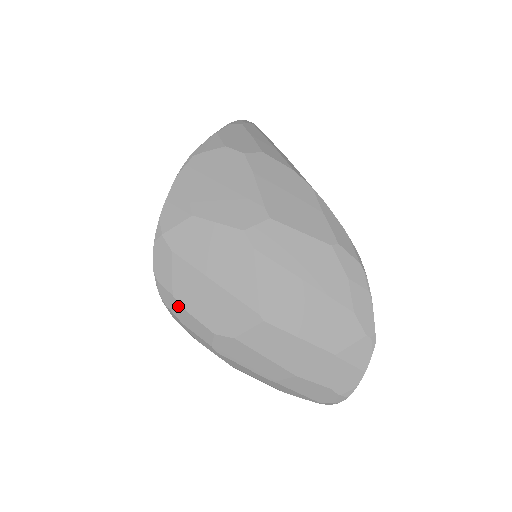
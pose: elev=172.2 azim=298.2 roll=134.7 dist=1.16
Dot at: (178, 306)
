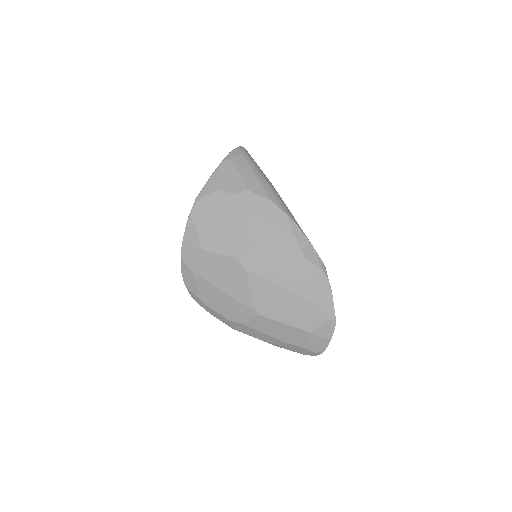
Dot at: (204, 304)
